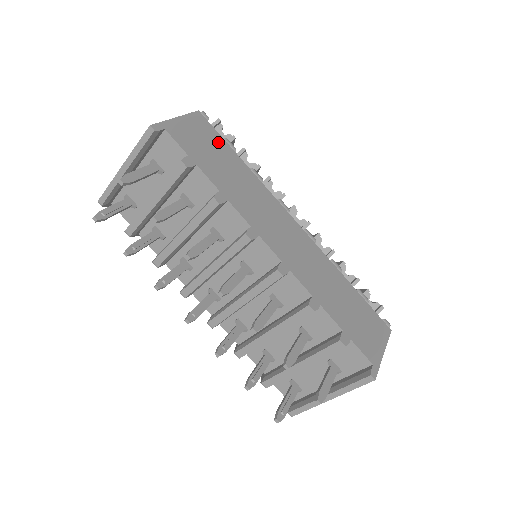
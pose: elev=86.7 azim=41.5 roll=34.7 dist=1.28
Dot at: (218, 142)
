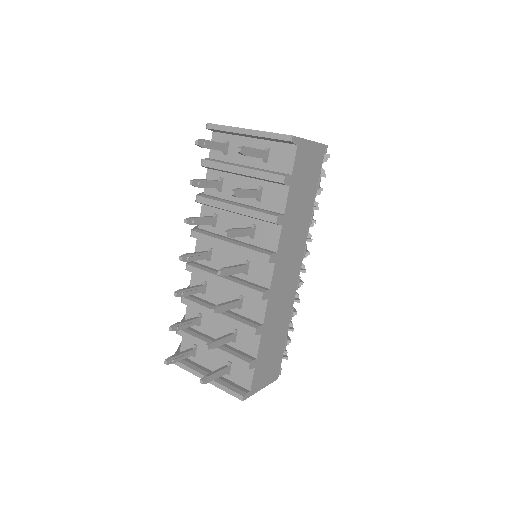
Dot at: (315, 178)
